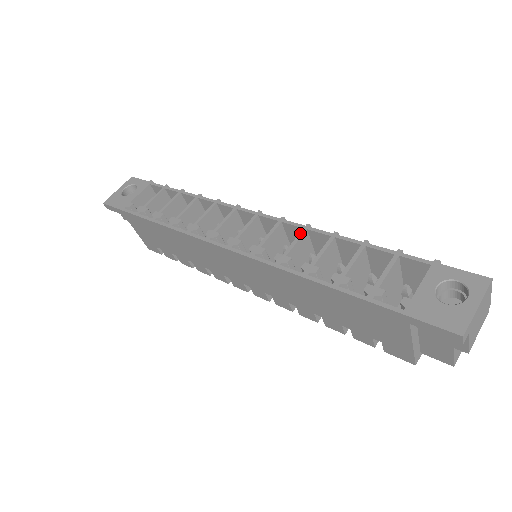
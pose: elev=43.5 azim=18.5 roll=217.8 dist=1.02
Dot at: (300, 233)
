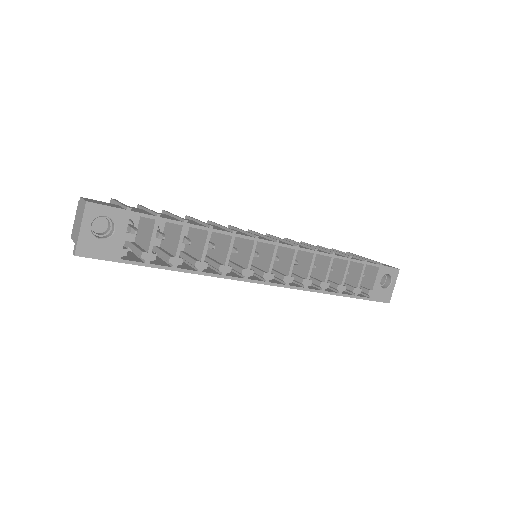
Dot at: (313, 259)
